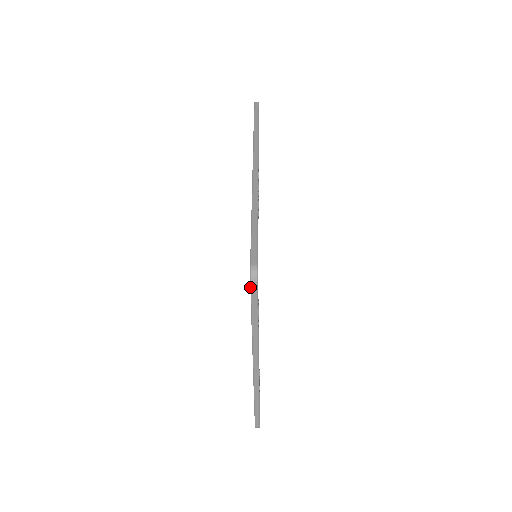
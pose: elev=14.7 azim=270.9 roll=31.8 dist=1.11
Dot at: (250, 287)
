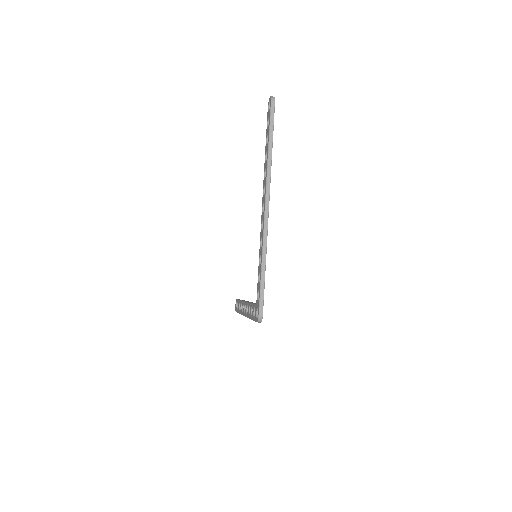
Dot at: occluded
